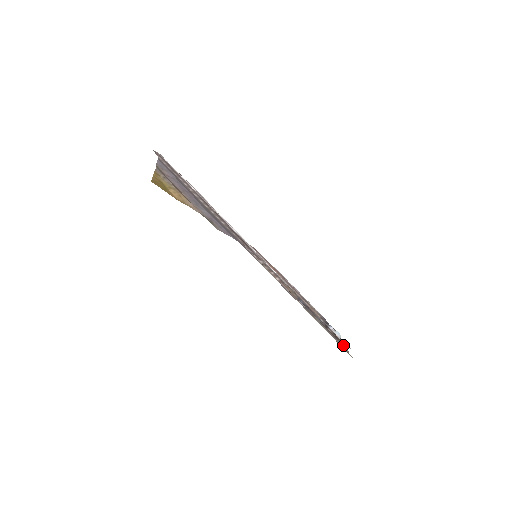
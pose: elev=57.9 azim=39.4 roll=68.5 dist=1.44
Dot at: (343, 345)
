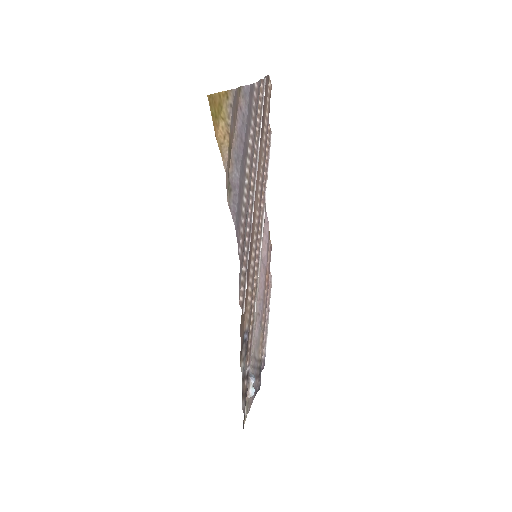
Dot at: (251, 402)
